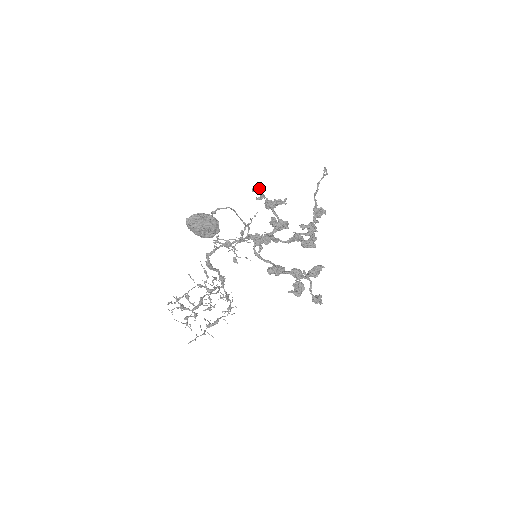
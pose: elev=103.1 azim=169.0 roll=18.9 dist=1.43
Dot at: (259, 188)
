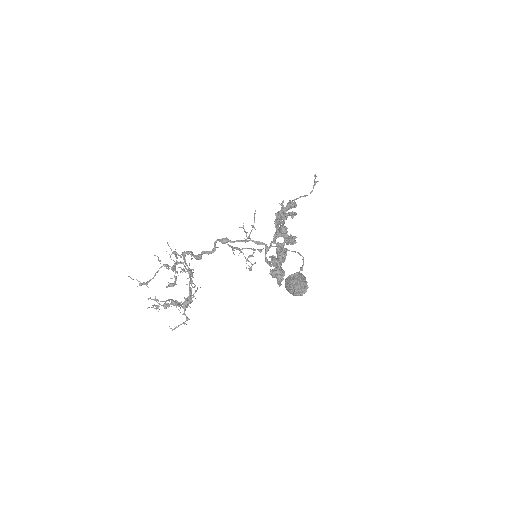
Dot at: (296, 214)
